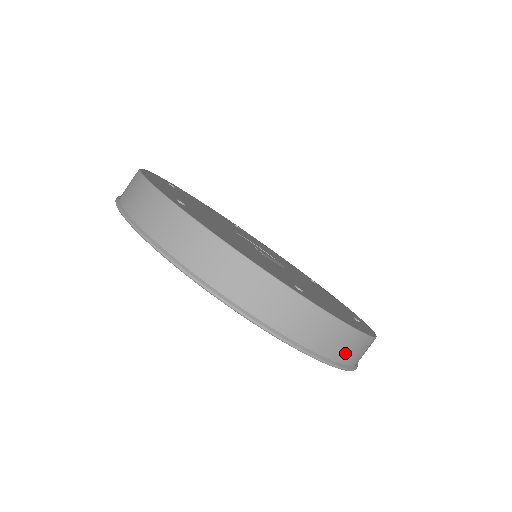
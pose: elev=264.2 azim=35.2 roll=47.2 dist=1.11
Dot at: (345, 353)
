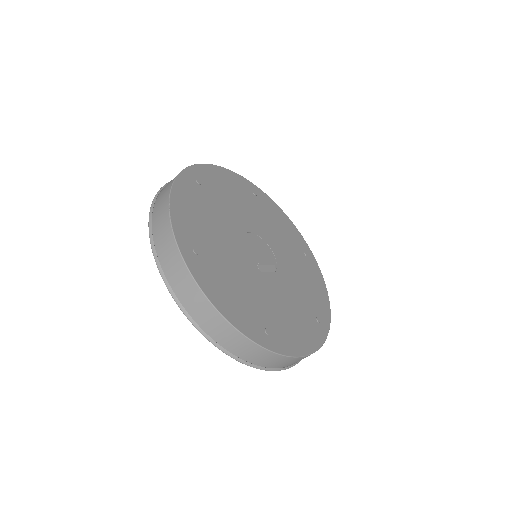
Dot at: (293, 363)
